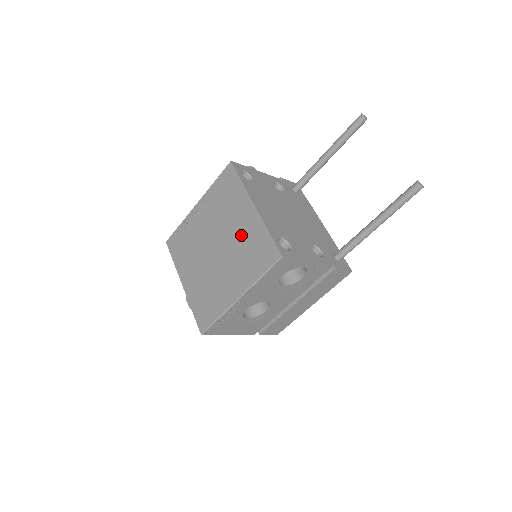
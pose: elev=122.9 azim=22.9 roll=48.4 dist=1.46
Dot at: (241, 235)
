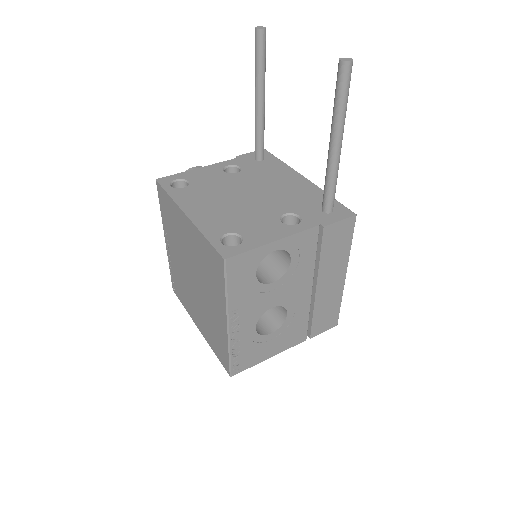
Dot at: (195, 254)
